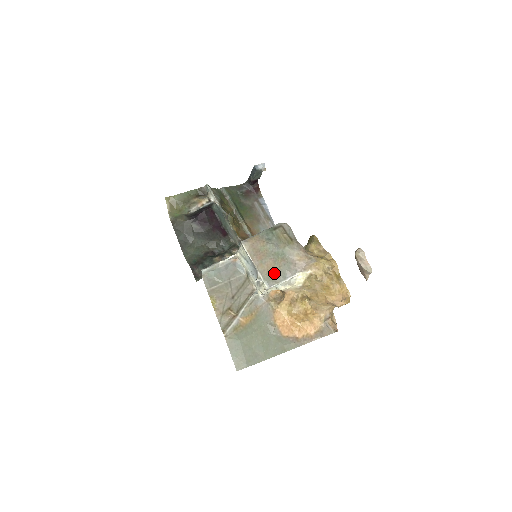
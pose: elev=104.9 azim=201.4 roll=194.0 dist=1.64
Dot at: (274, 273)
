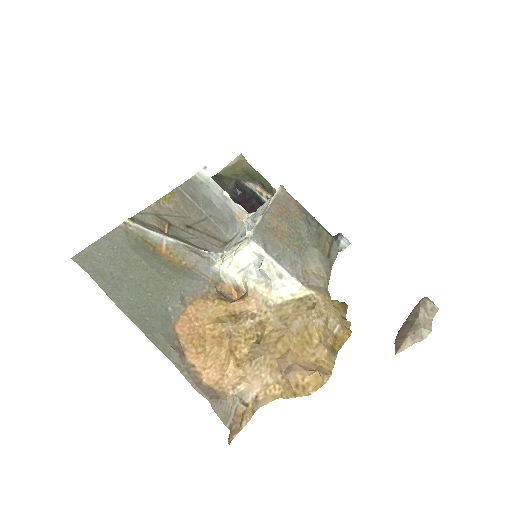
Dot at: (275, 239)
